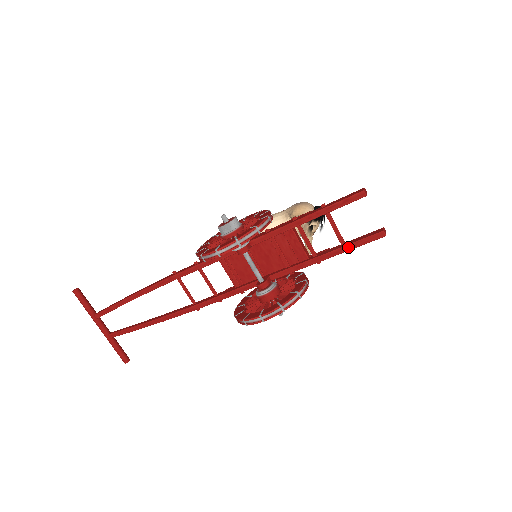
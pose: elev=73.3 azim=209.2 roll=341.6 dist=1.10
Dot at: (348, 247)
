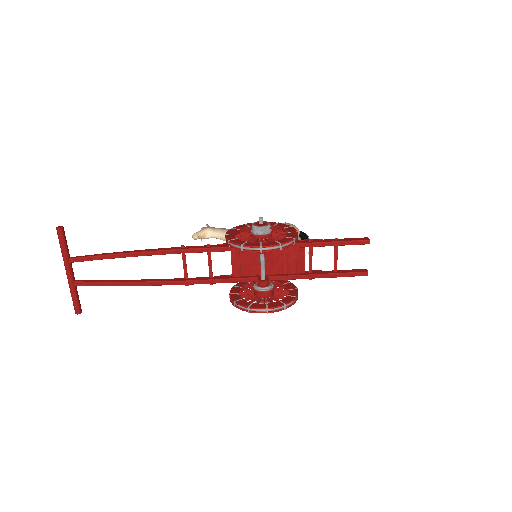
Dot at: (339, 275)
